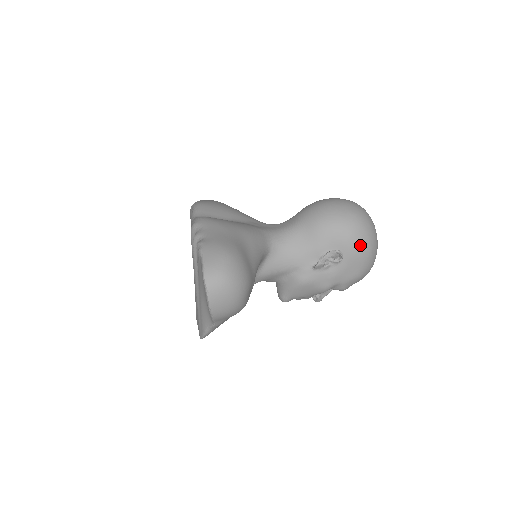
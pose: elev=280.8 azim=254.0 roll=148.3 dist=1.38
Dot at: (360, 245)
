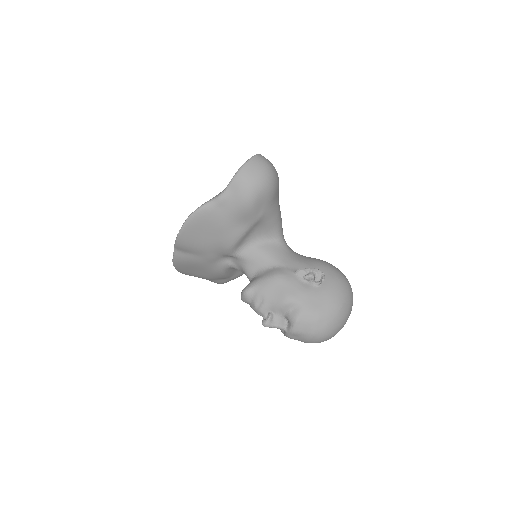
Dot at: (339, 290)
